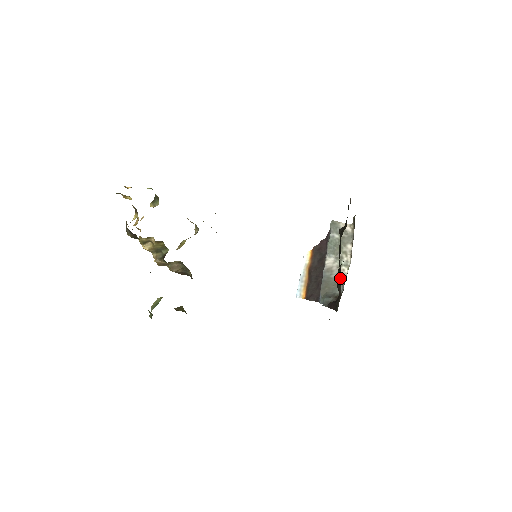
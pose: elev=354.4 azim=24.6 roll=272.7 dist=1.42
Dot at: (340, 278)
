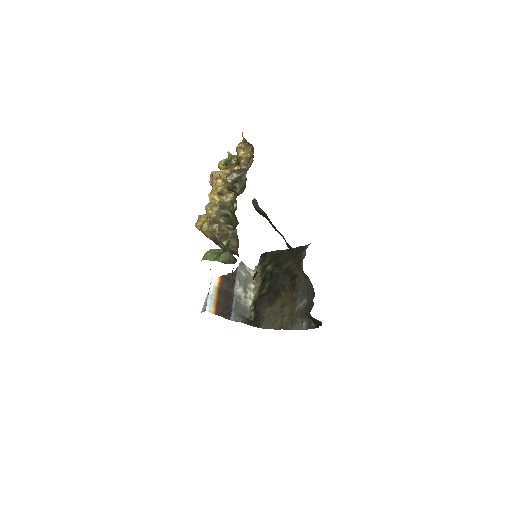
Dot at: (266, 303)
